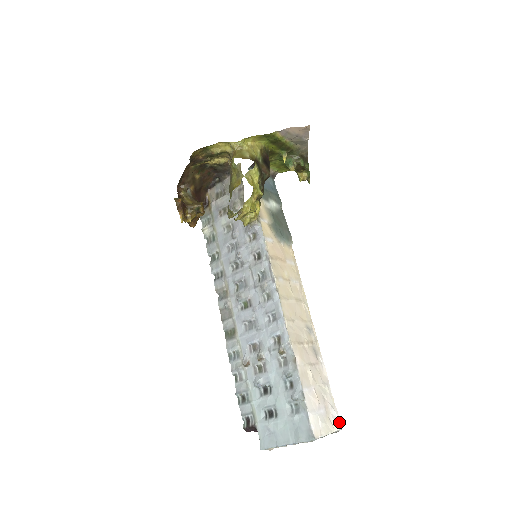
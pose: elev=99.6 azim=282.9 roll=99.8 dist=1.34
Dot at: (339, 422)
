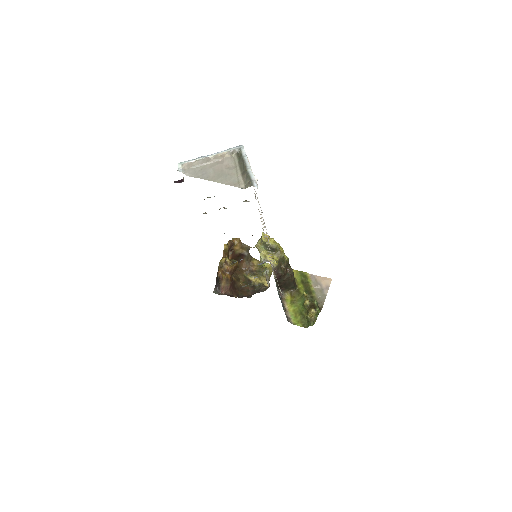
Dot at: occluded
